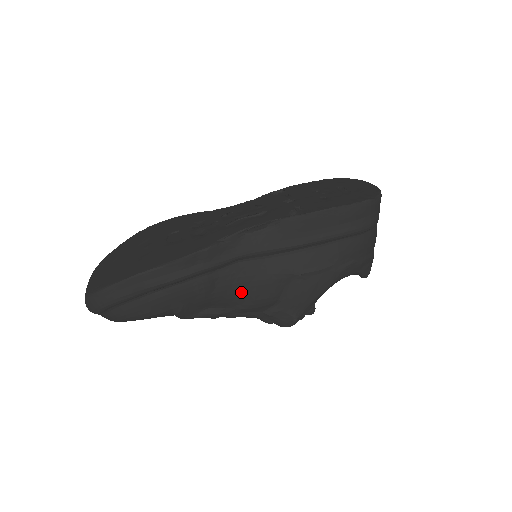
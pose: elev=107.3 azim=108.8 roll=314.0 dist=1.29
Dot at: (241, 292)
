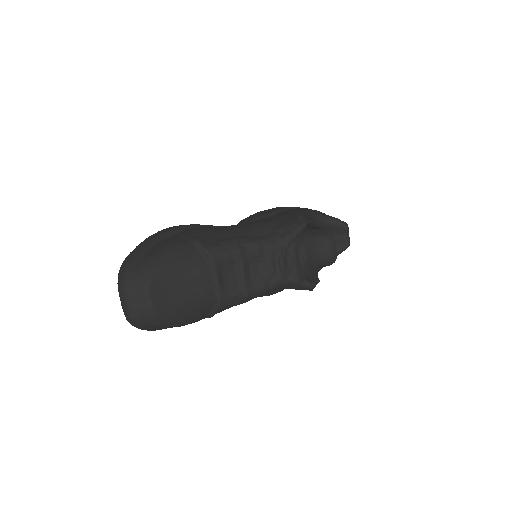
Dot at: (240, 227)
